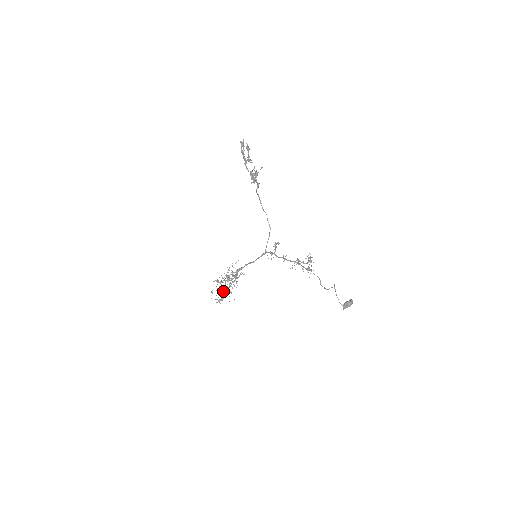
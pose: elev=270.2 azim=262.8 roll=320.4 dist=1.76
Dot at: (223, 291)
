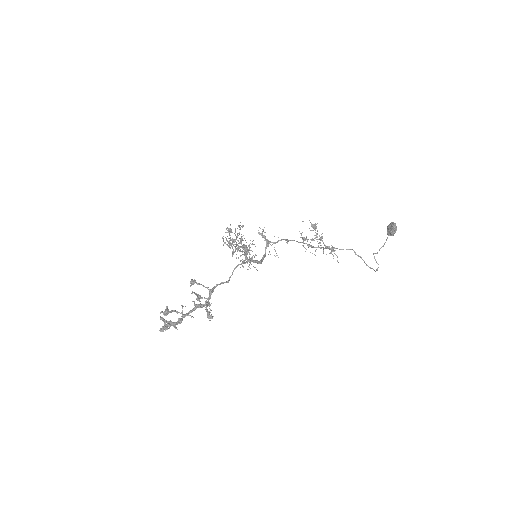
Dot at: occluded
